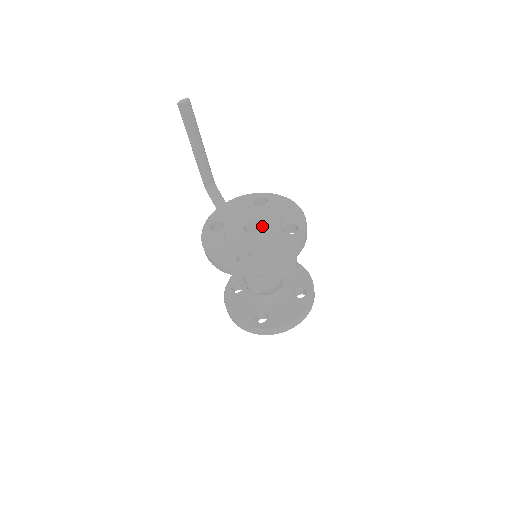
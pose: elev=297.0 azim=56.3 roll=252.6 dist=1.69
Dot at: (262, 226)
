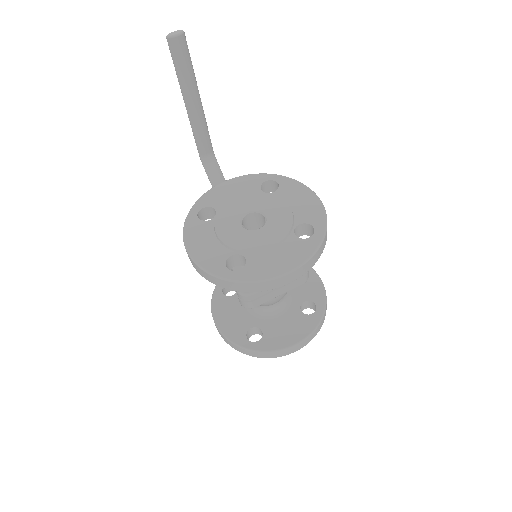
Dot at: (266, 222)
